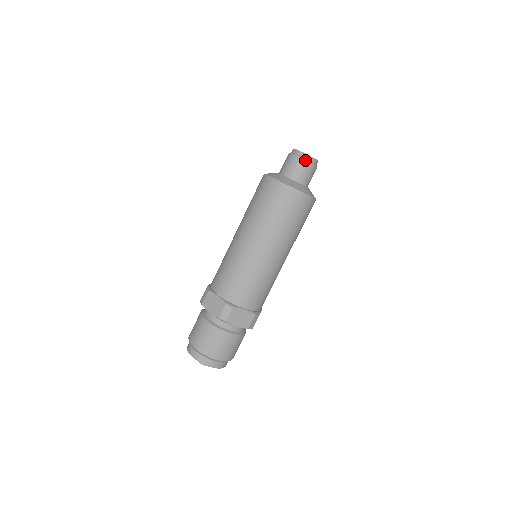
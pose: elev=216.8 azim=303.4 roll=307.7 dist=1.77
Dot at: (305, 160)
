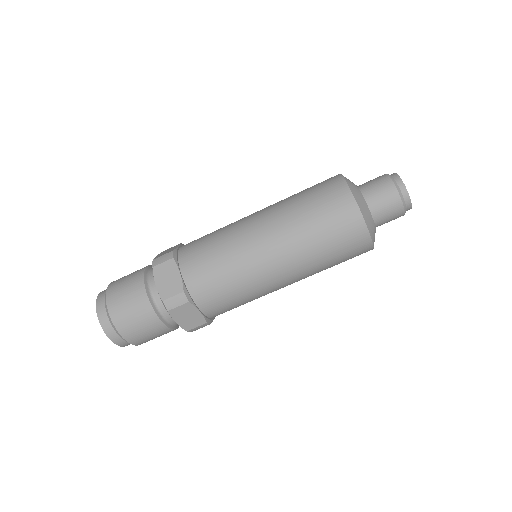
Dot at: (402, 200)
